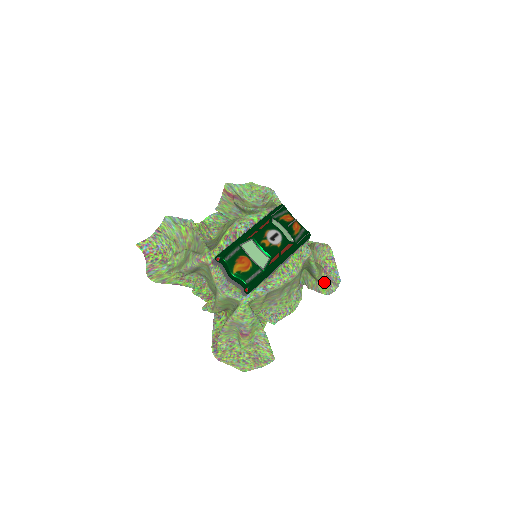
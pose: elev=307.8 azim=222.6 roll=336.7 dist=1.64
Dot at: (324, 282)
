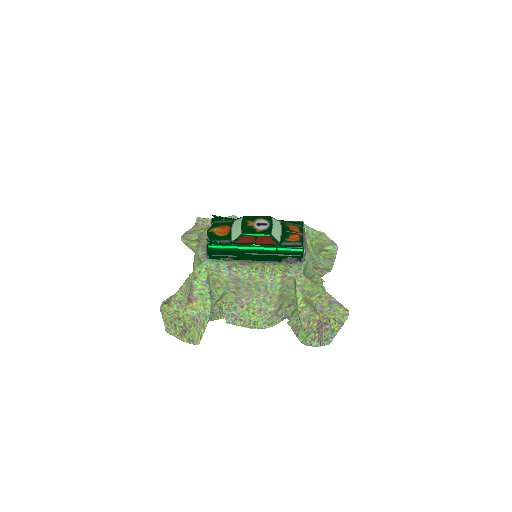
Dot at: (309, 331)
